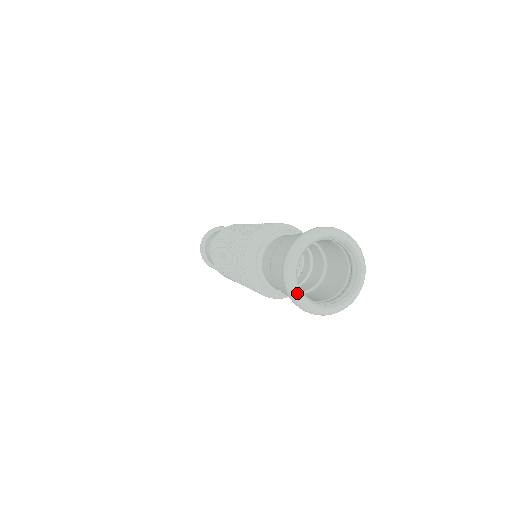
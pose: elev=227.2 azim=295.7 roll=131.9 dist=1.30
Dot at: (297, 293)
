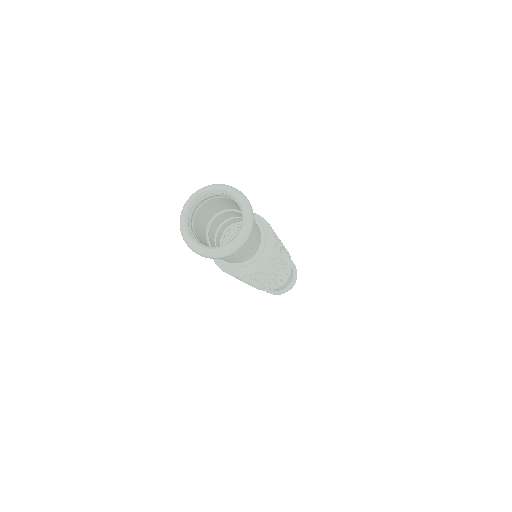
Dot at: (201, 250)
